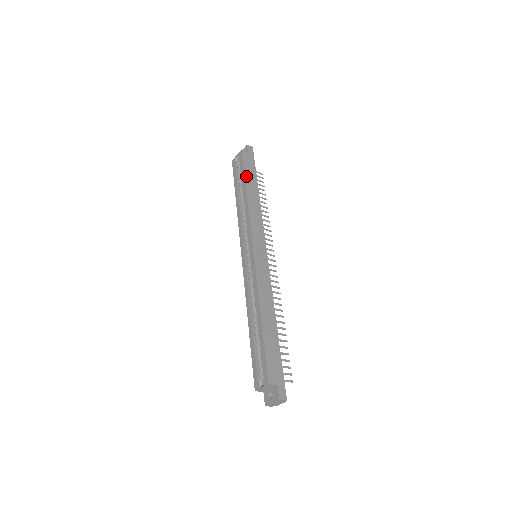
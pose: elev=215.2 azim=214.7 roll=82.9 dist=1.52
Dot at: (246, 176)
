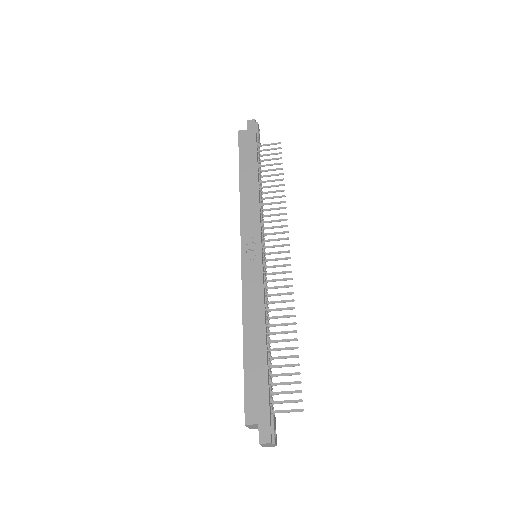
Dot at: (241, 162)
